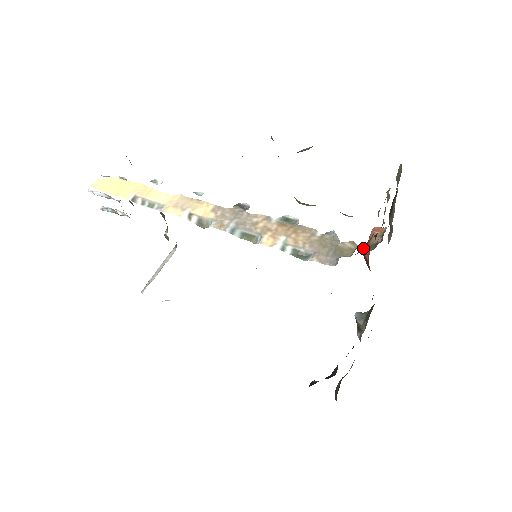
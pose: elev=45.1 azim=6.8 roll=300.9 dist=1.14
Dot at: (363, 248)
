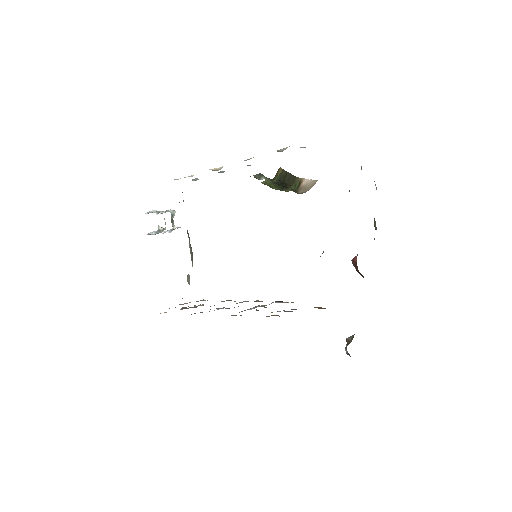
Dot at: occluded
